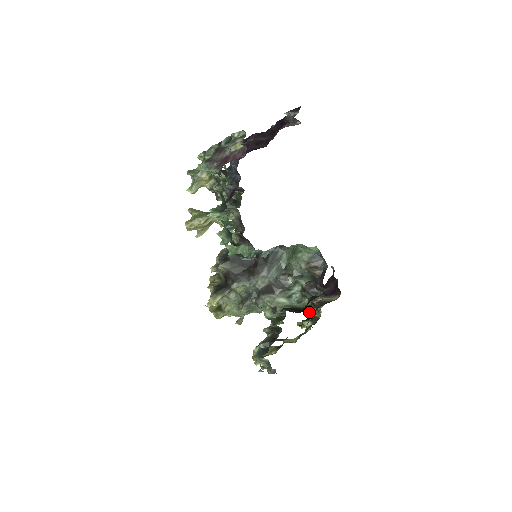
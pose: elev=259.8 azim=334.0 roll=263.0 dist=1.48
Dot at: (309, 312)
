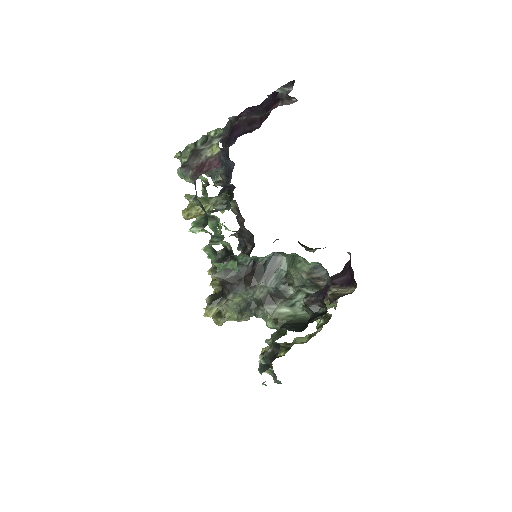
Dot at: (325, 300)
